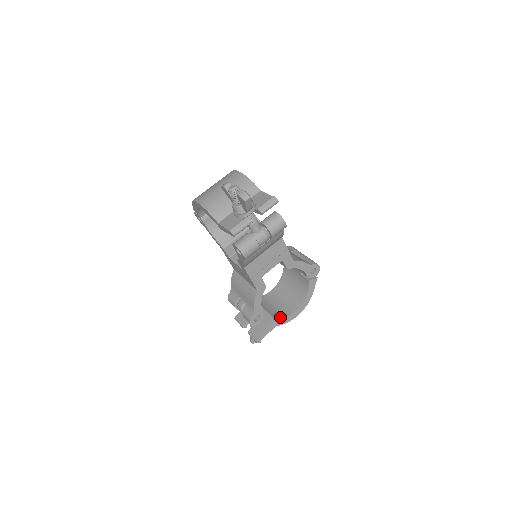
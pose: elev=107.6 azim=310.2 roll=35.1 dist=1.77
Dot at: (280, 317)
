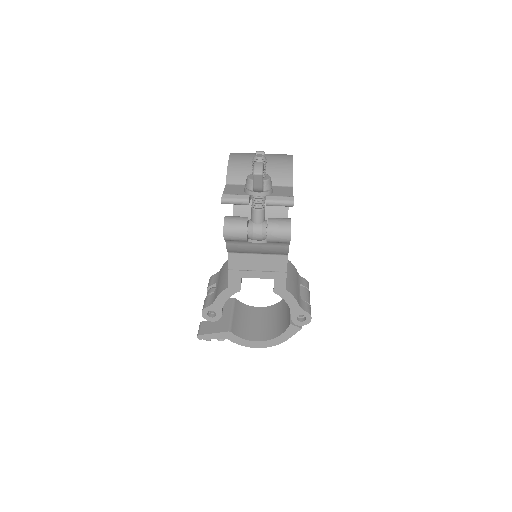
Dot at: (237, 334)
